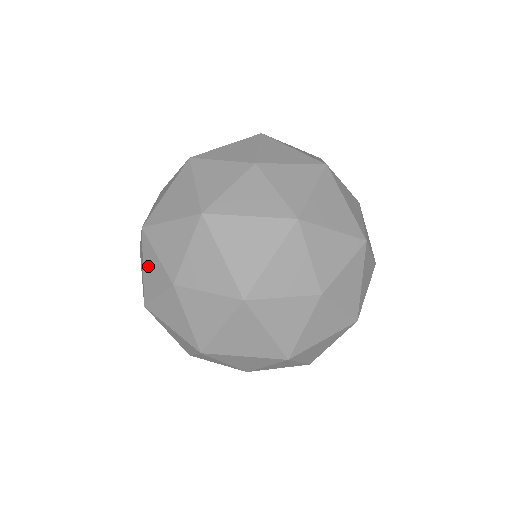
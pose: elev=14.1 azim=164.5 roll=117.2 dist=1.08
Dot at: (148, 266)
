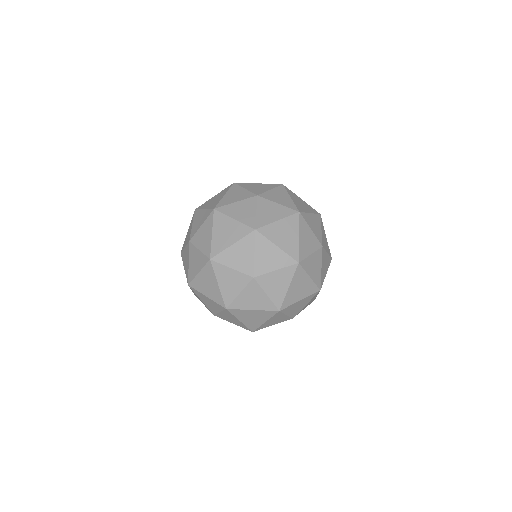
Dot at: (202, 215)
